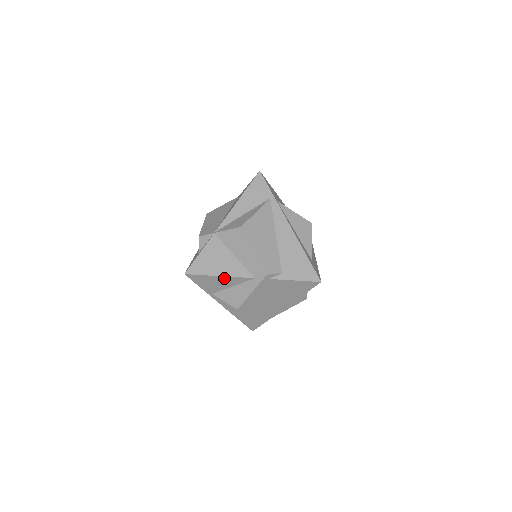
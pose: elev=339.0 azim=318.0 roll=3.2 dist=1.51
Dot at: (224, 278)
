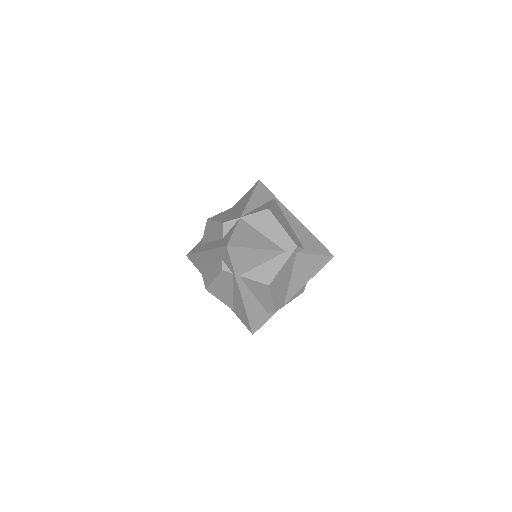
Dot at: (259, 252)
